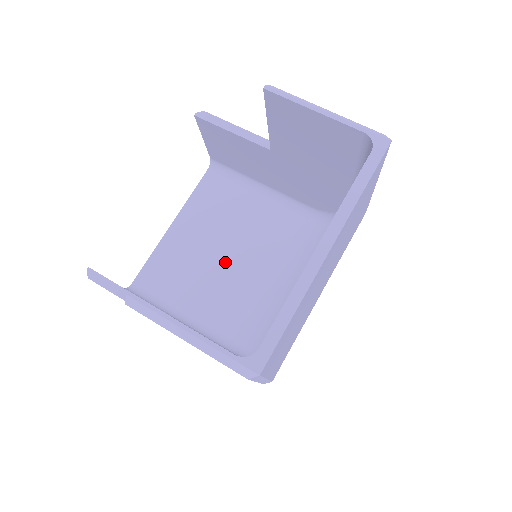
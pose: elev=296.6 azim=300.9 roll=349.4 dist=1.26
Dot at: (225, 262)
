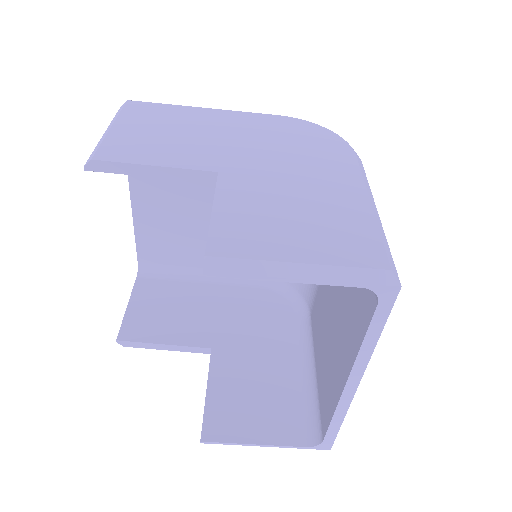
Dot at: occluded
